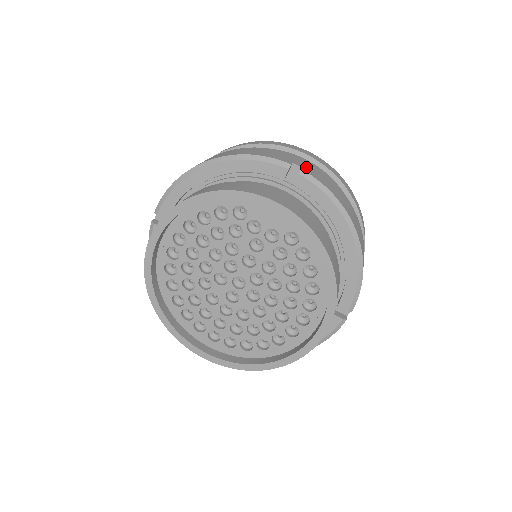
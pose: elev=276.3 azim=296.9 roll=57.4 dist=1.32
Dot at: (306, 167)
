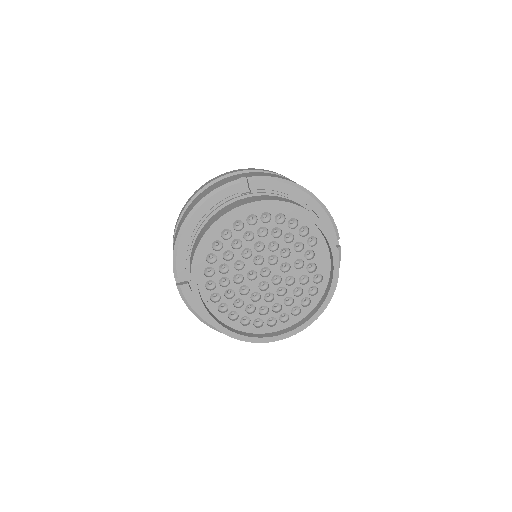
Dot at: occluded
